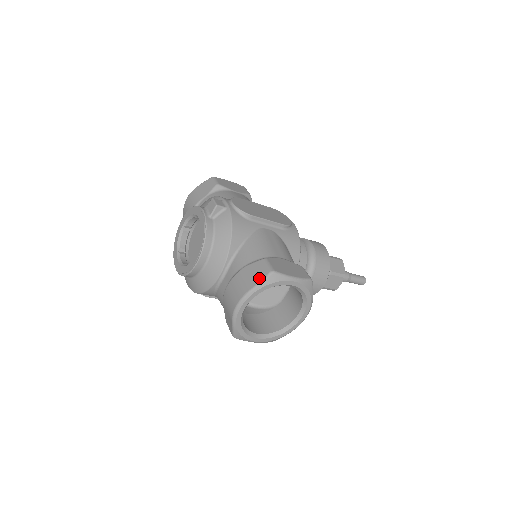
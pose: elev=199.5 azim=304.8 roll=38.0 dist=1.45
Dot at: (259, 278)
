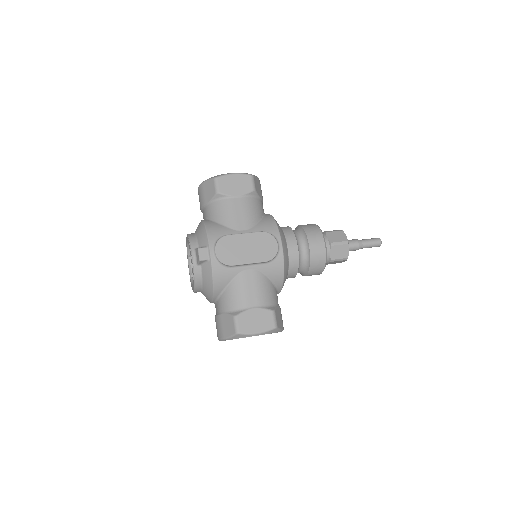
Dot at: (229, 333)
